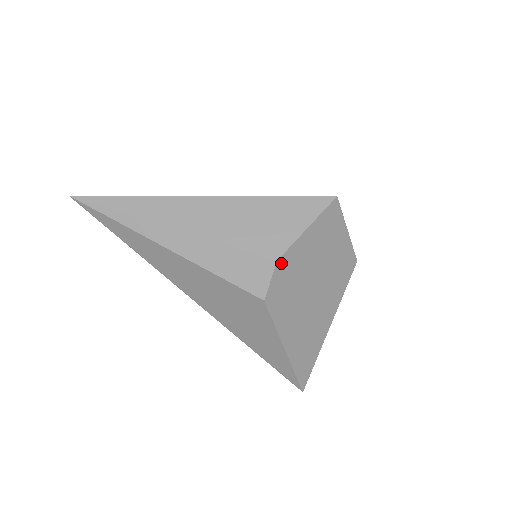
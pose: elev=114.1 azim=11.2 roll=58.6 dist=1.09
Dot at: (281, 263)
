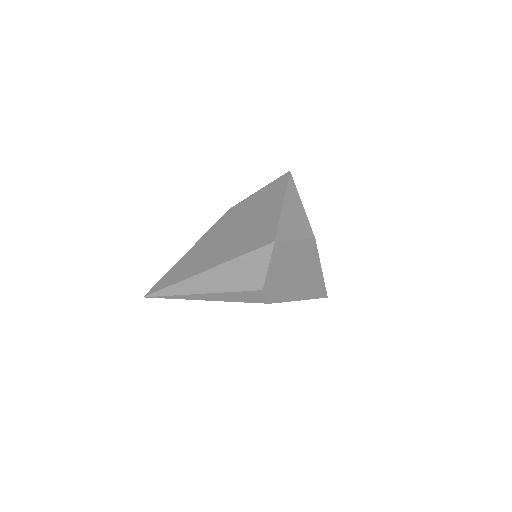
Dot at: (266, 288)
